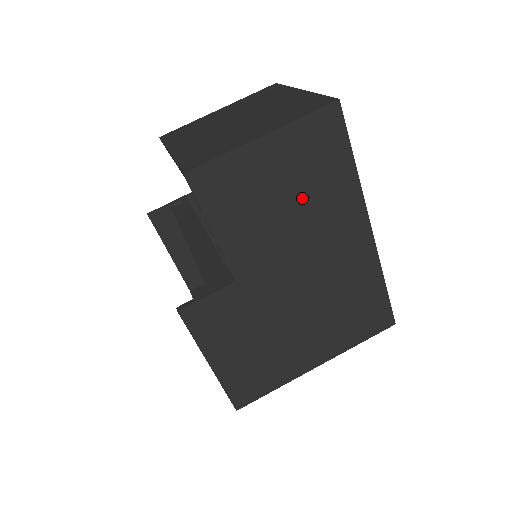
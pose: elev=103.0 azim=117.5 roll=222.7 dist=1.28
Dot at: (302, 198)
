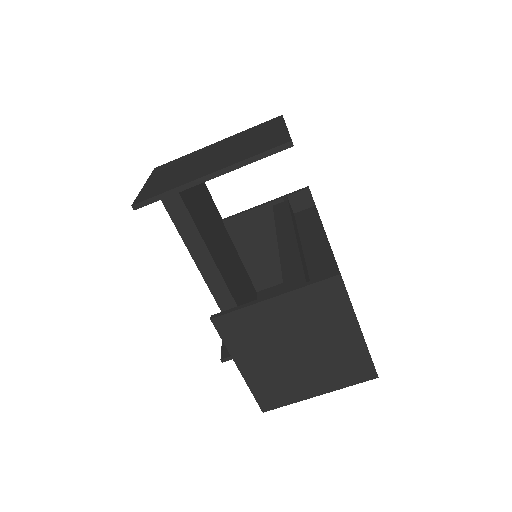
Dot at: occluded
